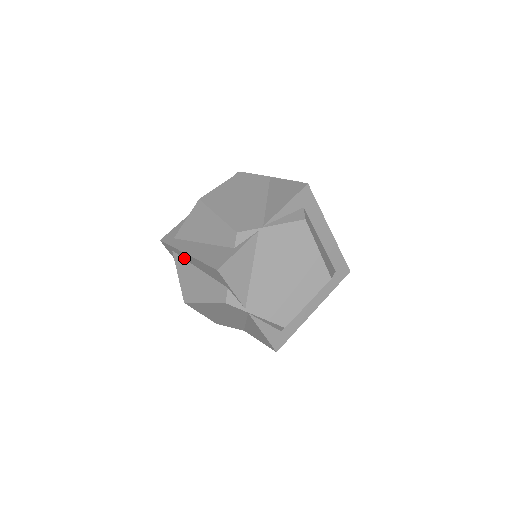
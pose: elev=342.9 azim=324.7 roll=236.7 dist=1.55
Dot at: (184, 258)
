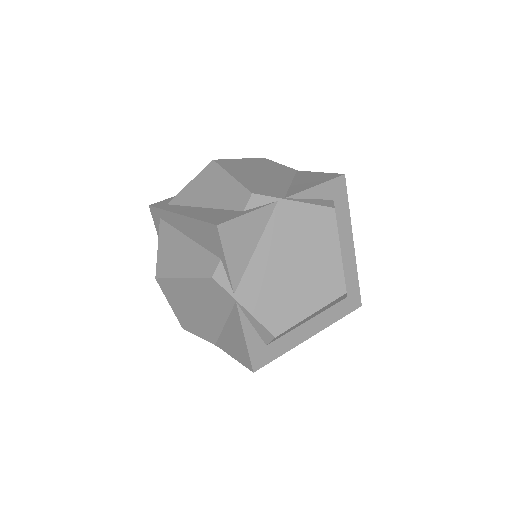
Dot at: (173, 225)
